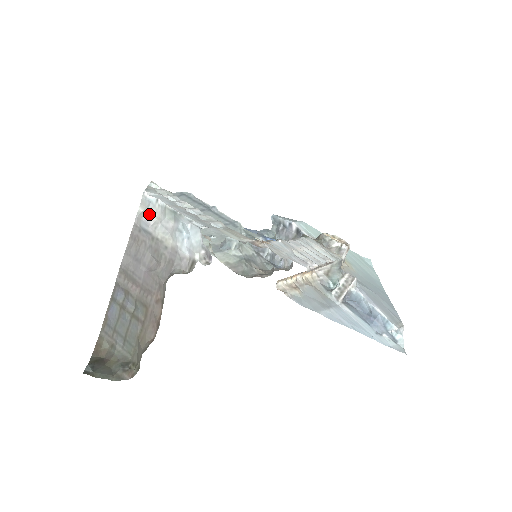
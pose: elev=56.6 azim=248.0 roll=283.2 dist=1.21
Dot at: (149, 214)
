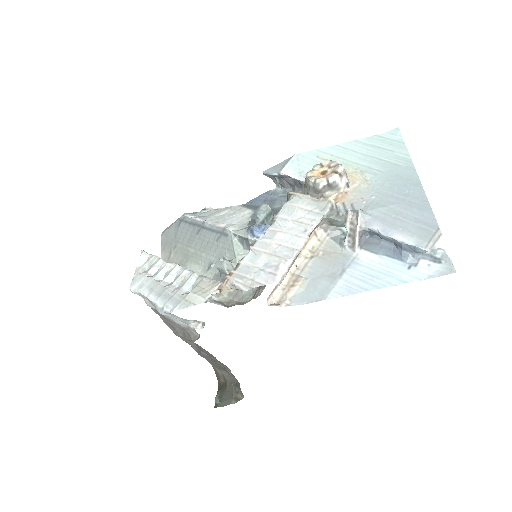
Dot at: (147, 301)
